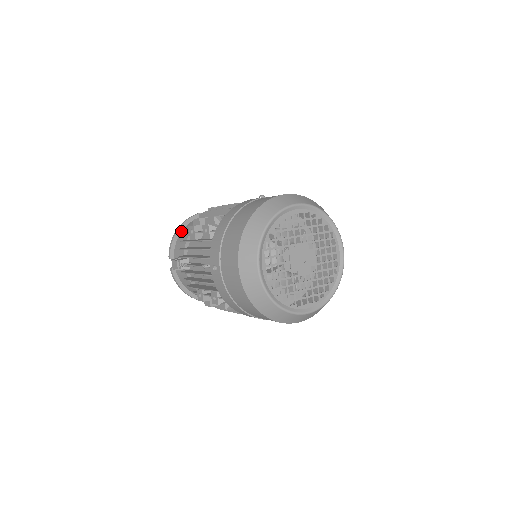
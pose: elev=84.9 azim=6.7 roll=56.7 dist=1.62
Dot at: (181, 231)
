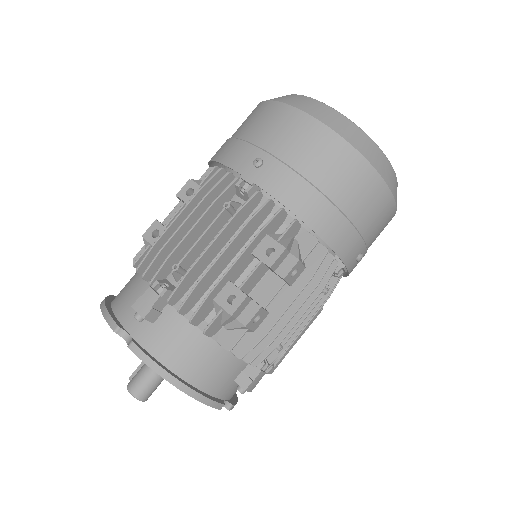
Dot at: (110, 304)
